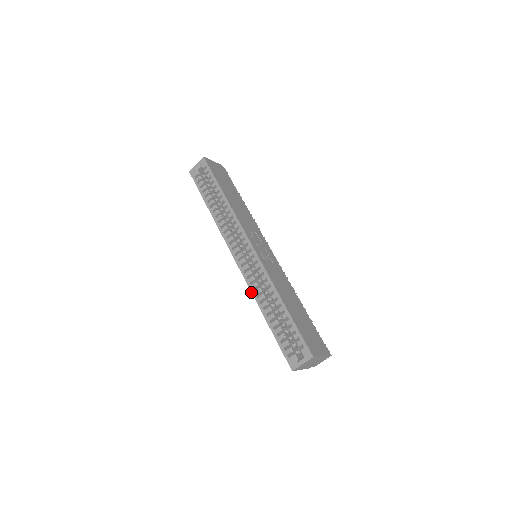
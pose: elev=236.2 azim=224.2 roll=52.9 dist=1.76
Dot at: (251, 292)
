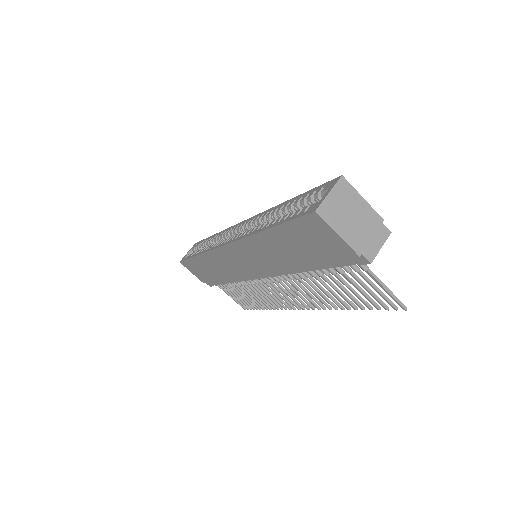
Dot at: (244, 237)
